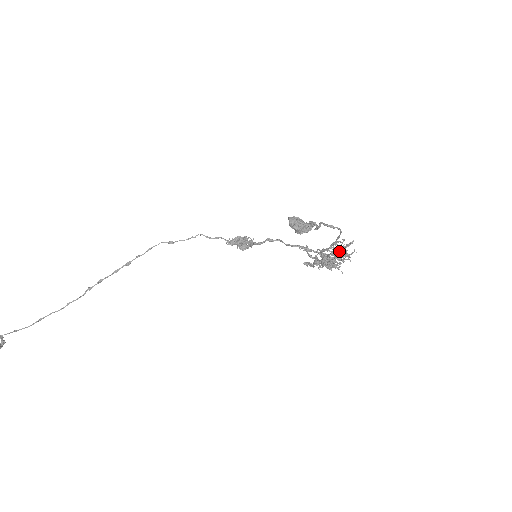
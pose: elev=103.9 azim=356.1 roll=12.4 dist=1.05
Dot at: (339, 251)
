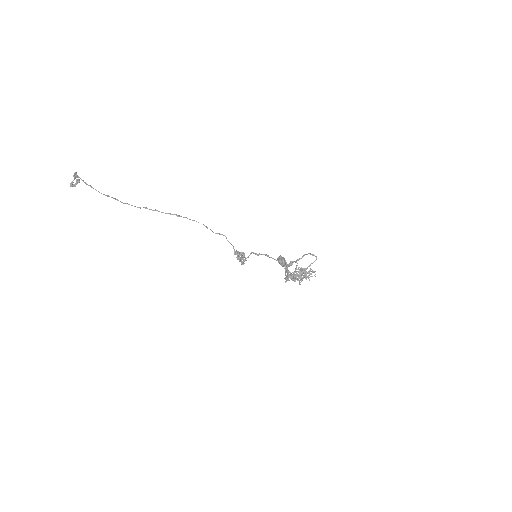
Dot at: (304, 275)
